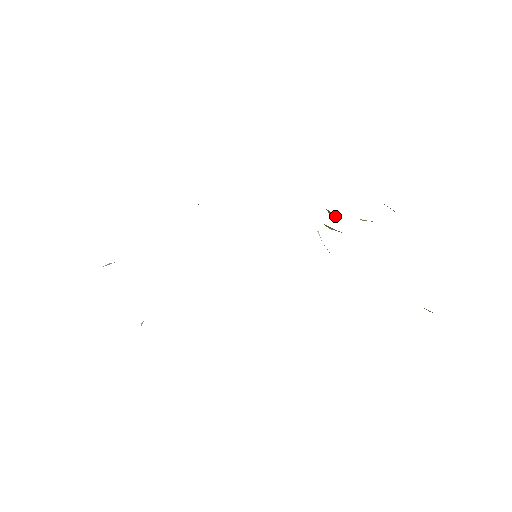
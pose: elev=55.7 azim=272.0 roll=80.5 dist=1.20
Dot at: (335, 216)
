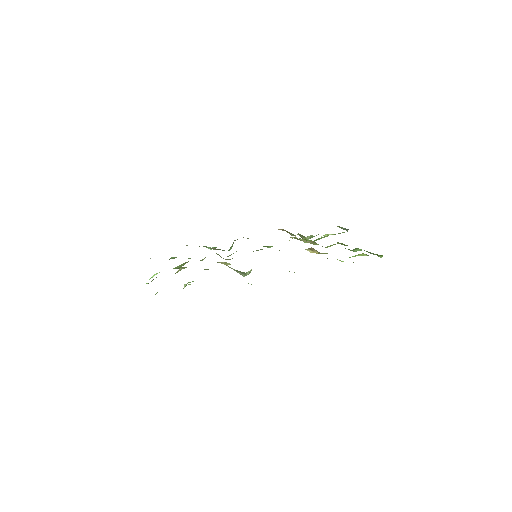
Dot at: (307, 238)
